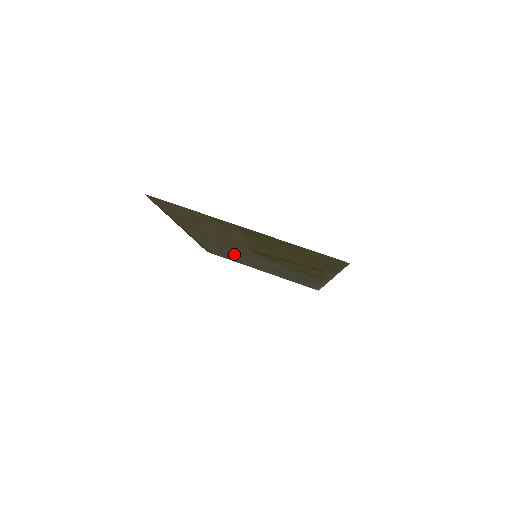
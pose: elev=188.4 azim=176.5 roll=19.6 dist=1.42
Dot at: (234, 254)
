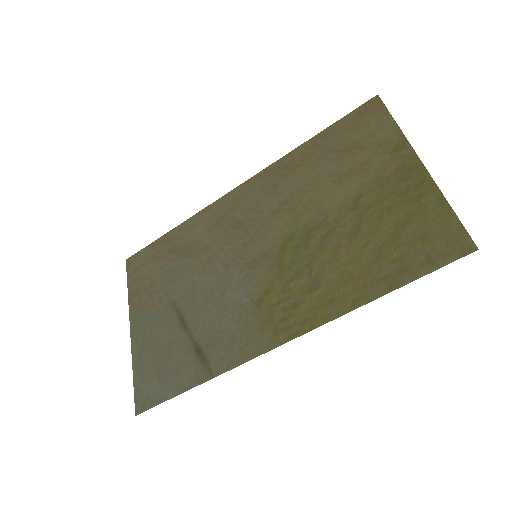
Dot at: (198, 258)
